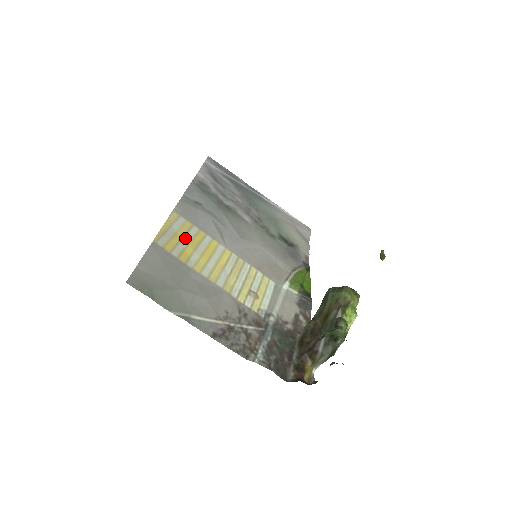
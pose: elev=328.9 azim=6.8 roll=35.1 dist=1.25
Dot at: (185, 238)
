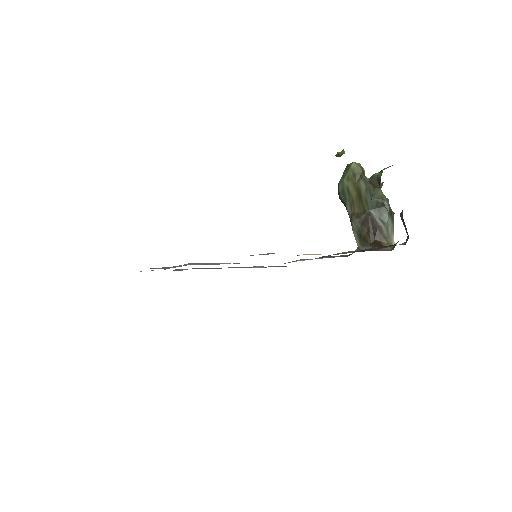
Dot at: occluded
